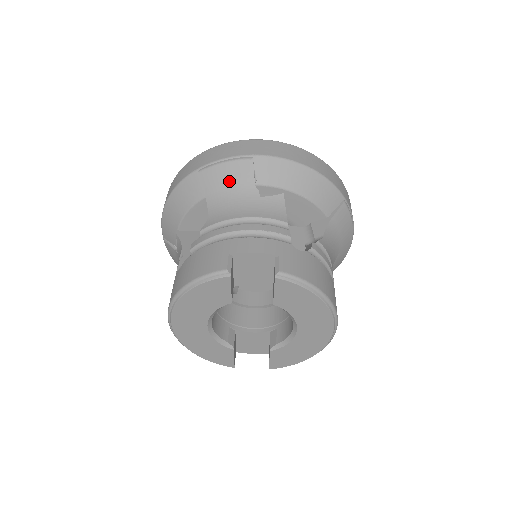
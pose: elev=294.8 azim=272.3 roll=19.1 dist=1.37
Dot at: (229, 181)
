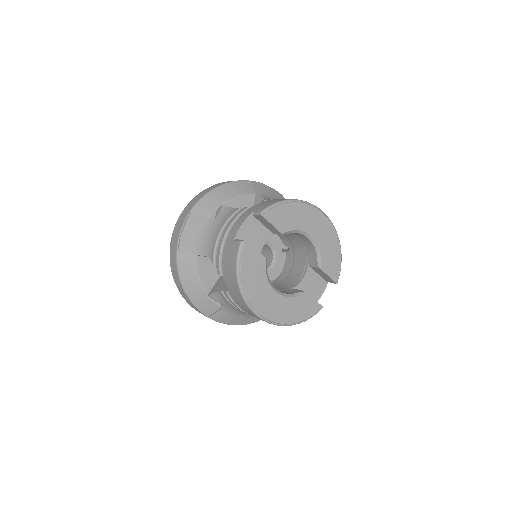
Dot at: (195, 233)
